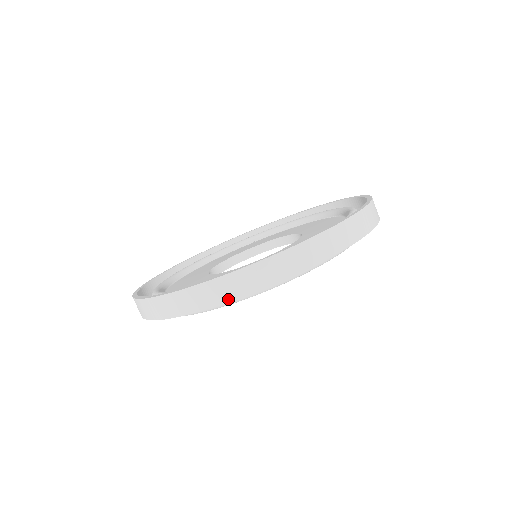
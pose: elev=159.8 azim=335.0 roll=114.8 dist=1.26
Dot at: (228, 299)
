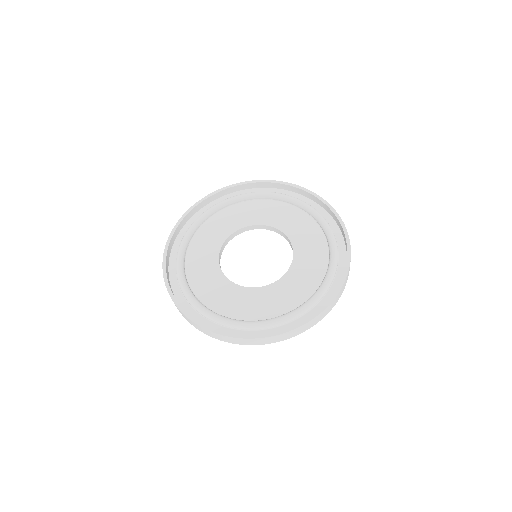
Dot at: (240, 344)
